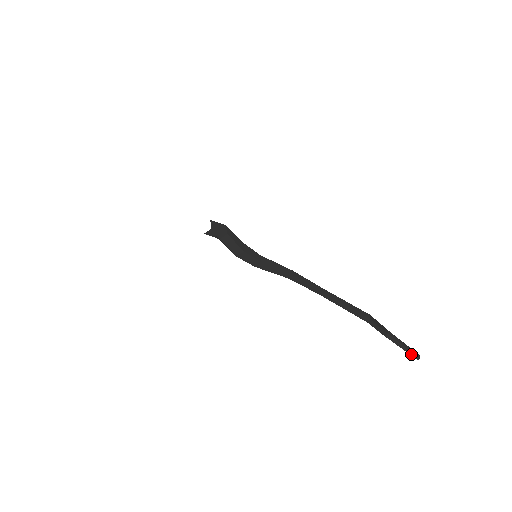
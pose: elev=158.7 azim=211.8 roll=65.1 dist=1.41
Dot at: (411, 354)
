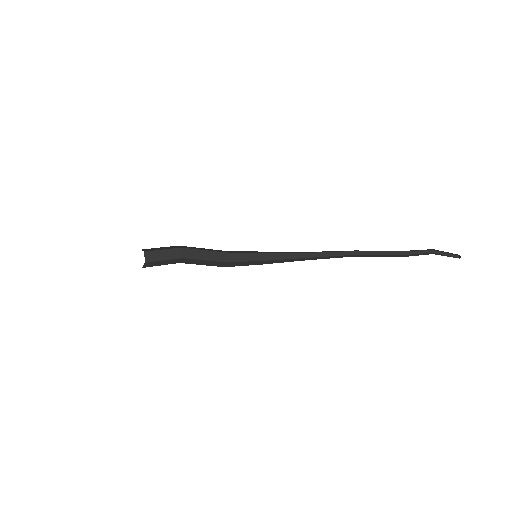
Dot at: (454, 257)
